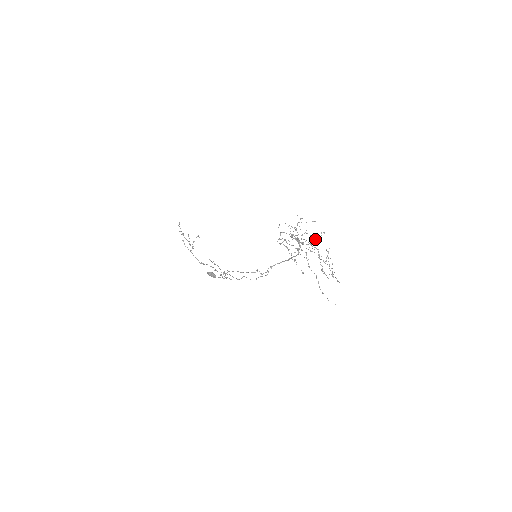
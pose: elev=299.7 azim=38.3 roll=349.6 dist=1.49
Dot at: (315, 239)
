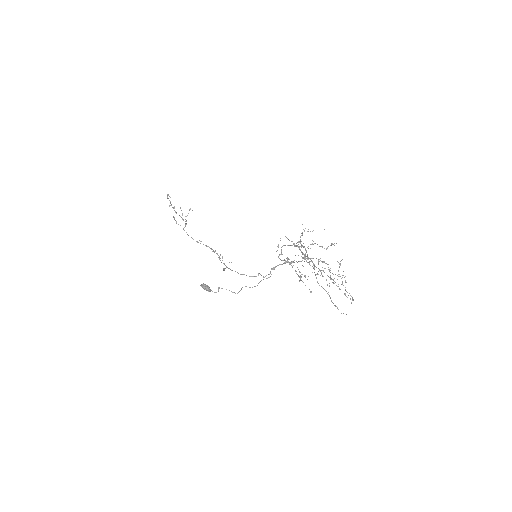
Dot at: occluded
